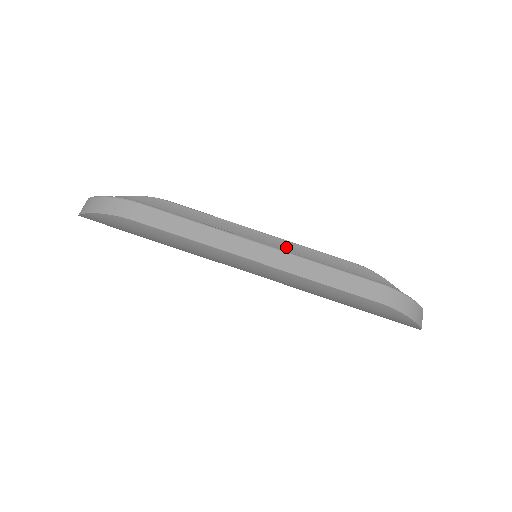
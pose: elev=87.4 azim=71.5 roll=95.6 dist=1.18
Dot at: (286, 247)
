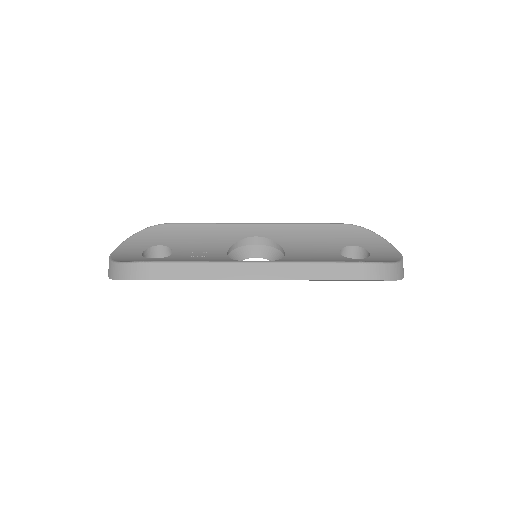
Dot at: (279, 231)
